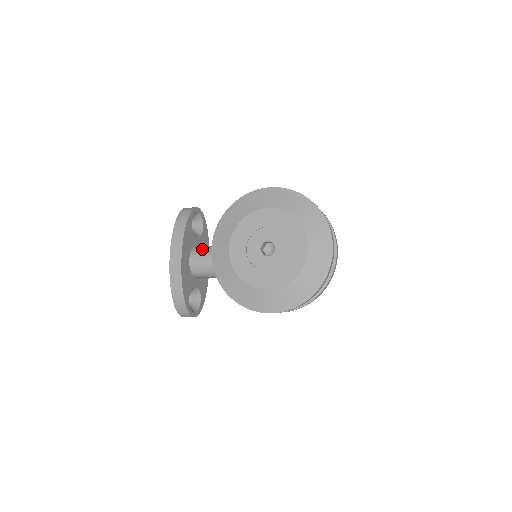
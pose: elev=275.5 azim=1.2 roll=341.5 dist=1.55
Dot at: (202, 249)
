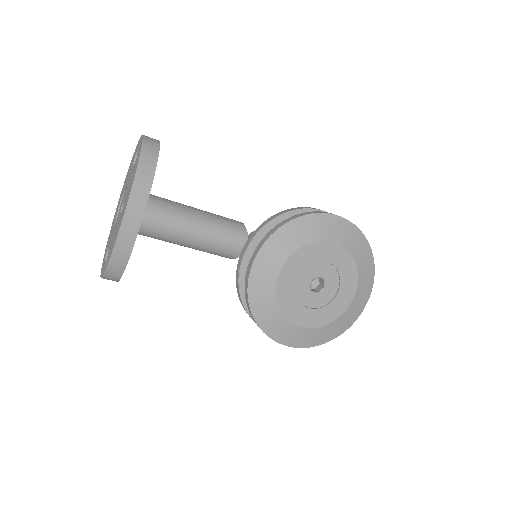
Dot at: (159, 204)
